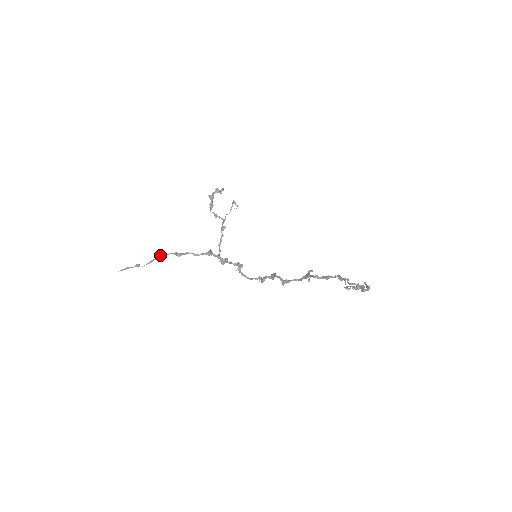
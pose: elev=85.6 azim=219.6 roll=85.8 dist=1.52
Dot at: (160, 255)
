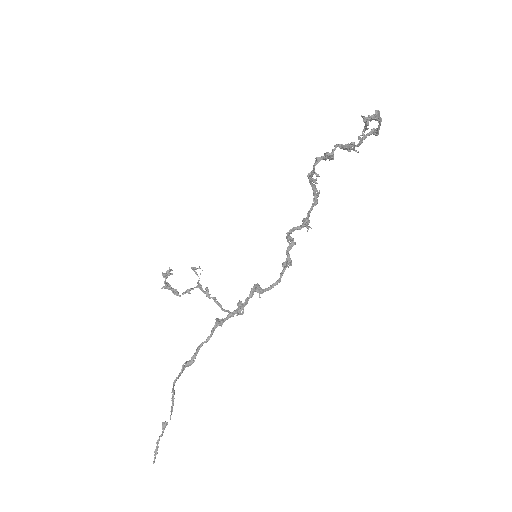
Dot at: (173, 383)
